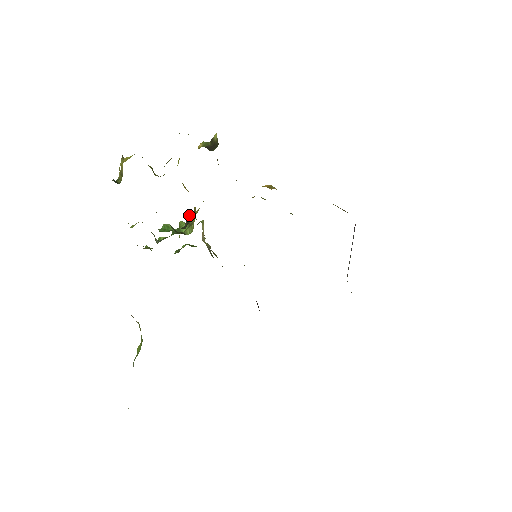
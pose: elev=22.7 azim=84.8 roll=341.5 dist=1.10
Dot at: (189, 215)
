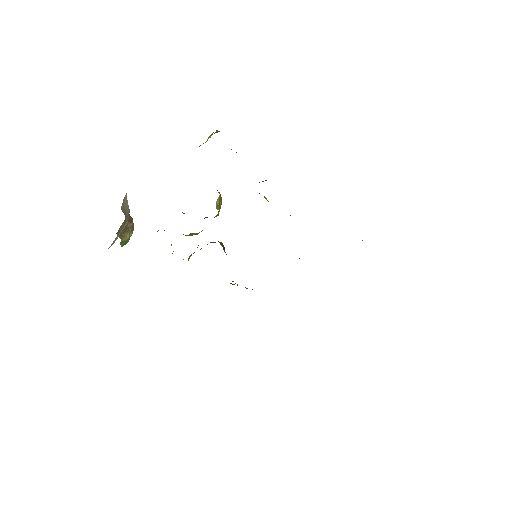
Dot at: occluded
